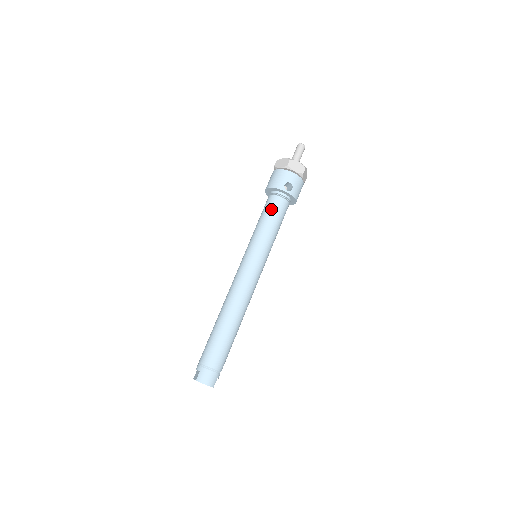
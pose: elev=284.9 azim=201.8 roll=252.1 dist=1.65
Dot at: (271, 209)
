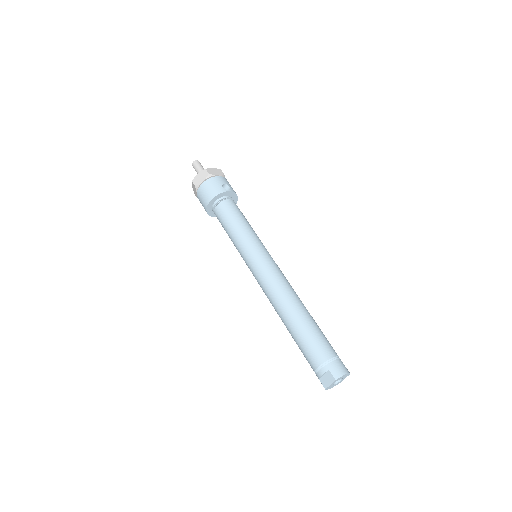
Dot at: (231, 212)
